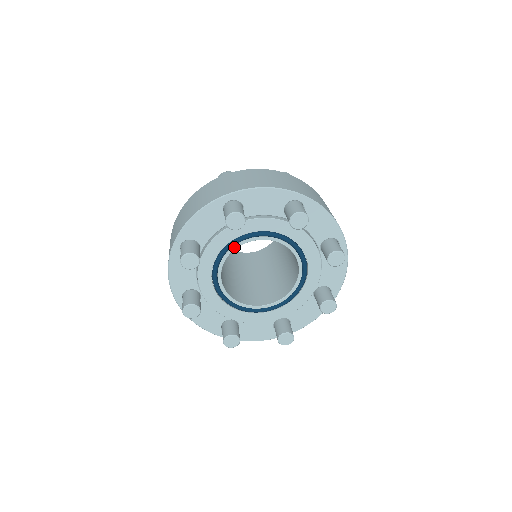
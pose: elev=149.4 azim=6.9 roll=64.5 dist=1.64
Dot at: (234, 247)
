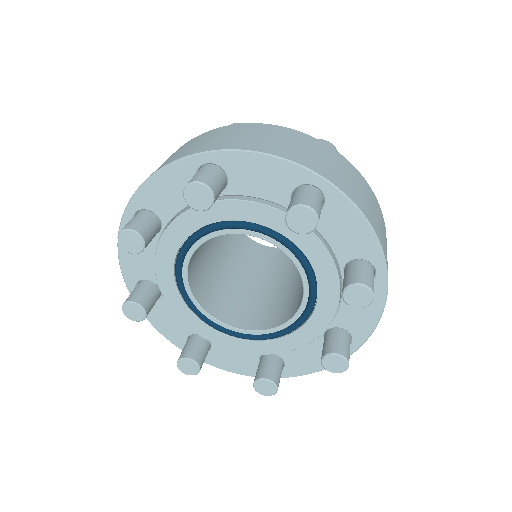
Dot at: (184, 267)
